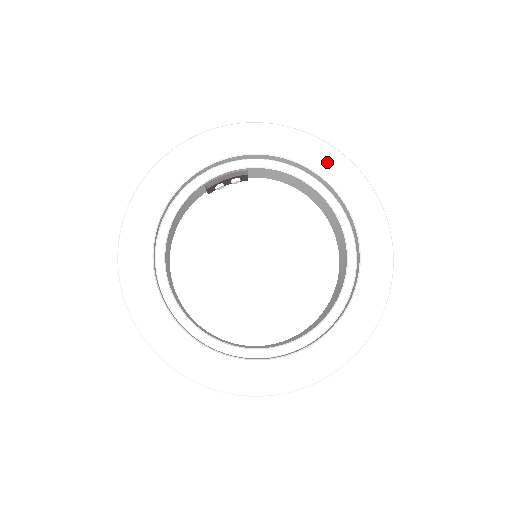
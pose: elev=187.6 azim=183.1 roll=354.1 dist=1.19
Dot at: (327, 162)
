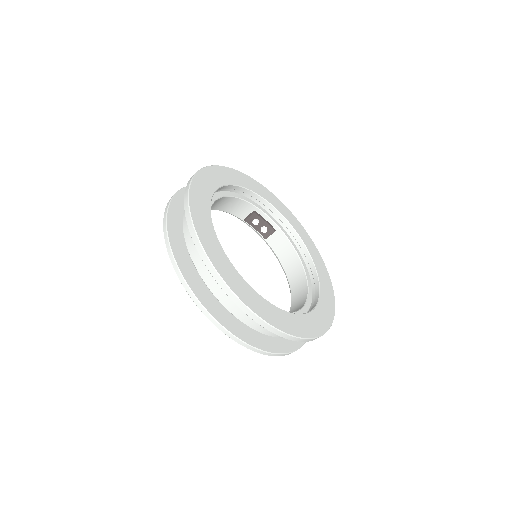
Dot at: (319, 263)
